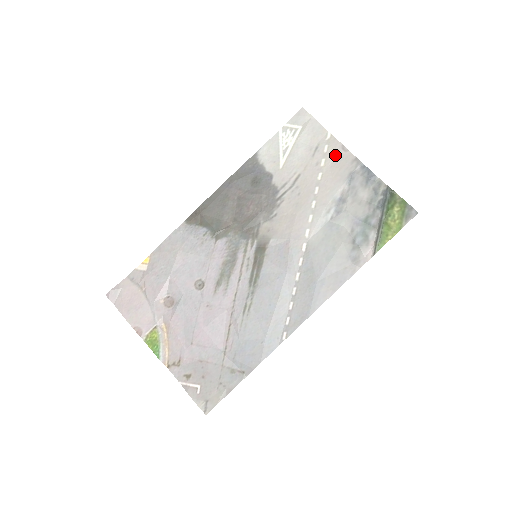
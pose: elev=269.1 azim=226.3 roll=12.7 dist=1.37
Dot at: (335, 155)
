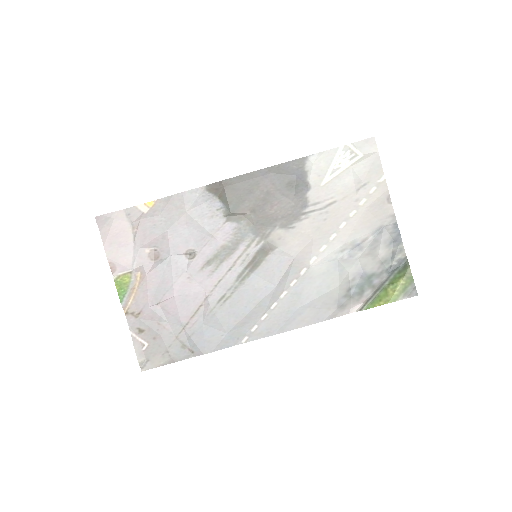
Dot at: (377, 201)
